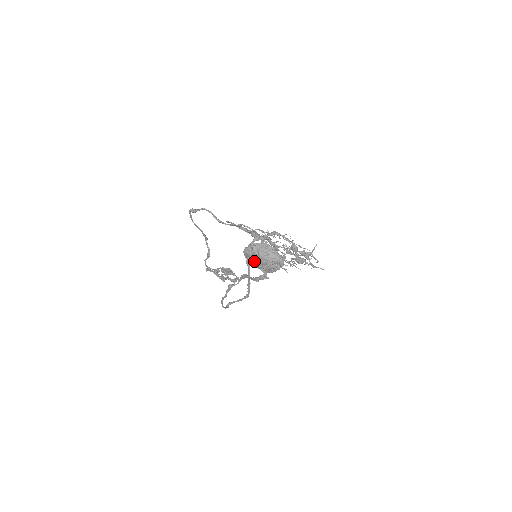
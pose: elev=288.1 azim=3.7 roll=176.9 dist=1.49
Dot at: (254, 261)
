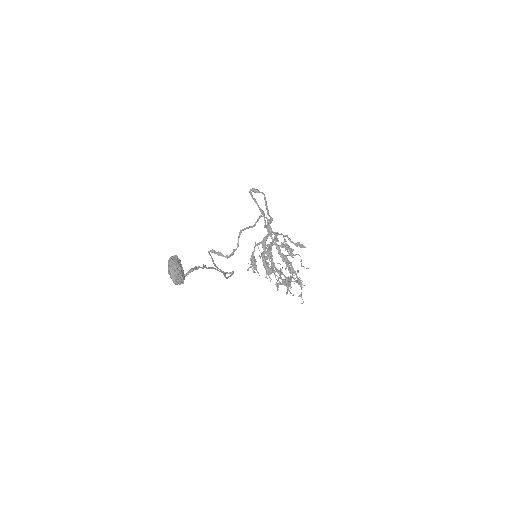
Dot at: occluded
